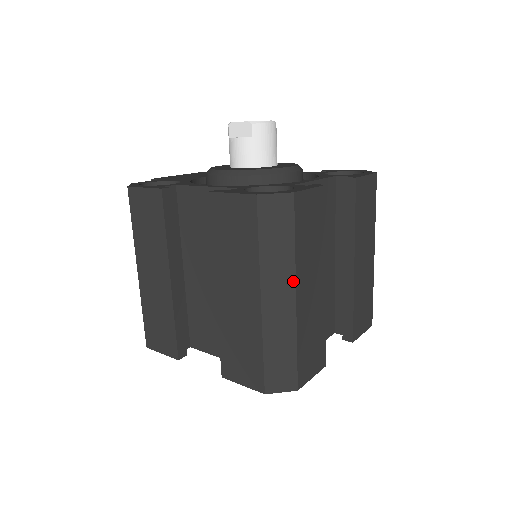
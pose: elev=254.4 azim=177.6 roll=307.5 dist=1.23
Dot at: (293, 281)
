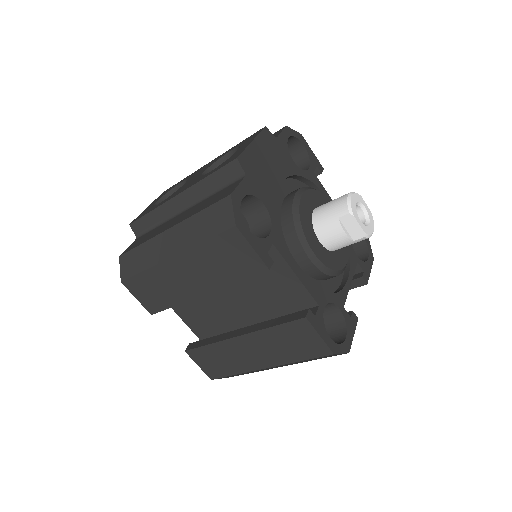
Dot at: occluded
